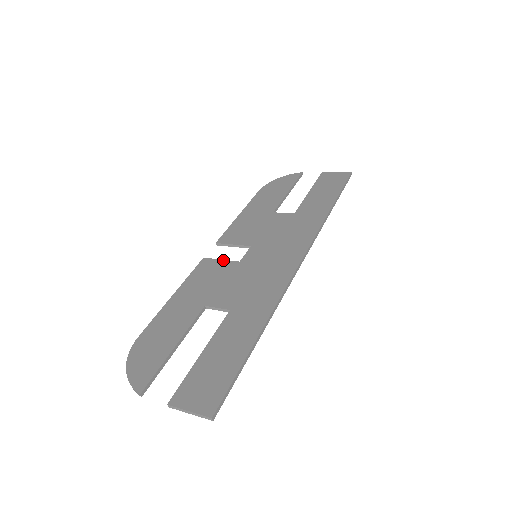
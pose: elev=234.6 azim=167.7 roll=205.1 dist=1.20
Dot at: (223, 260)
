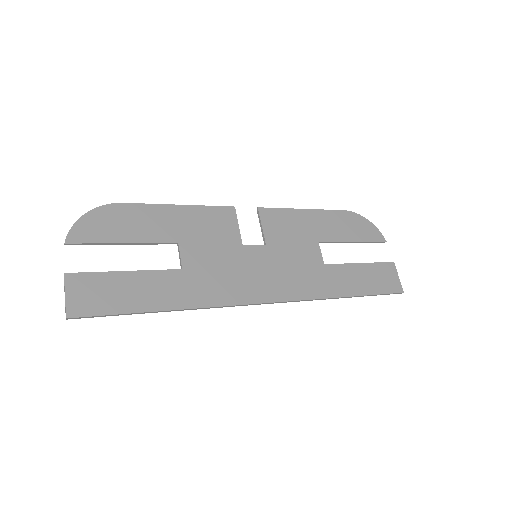
Dot at: occluded
